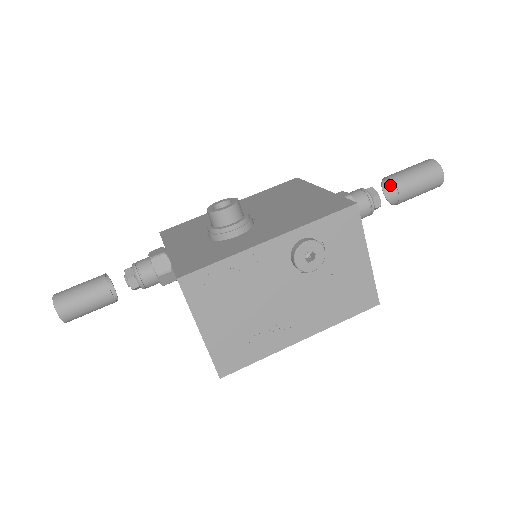
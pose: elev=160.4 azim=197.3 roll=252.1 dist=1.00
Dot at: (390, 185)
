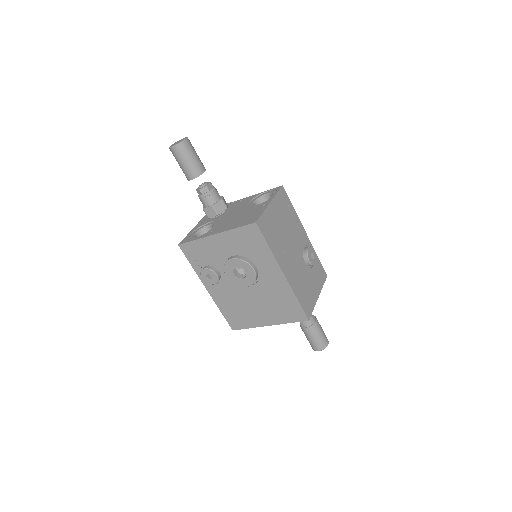
Dot at: (303, 327)
